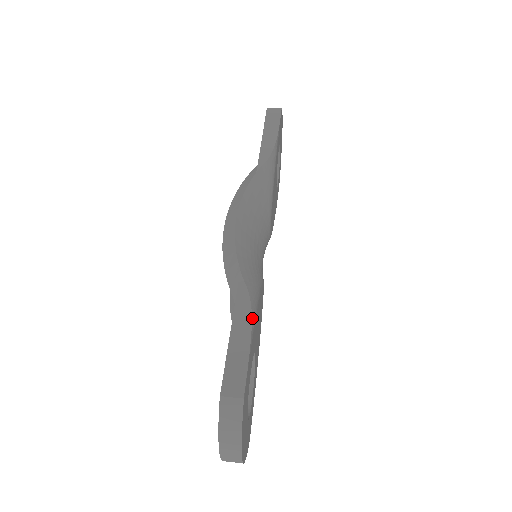
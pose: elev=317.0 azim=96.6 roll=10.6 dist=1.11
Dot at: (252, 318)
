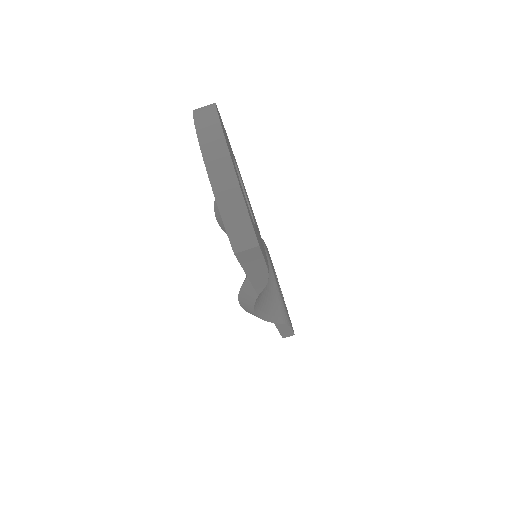
Dot at: (289, 325)
